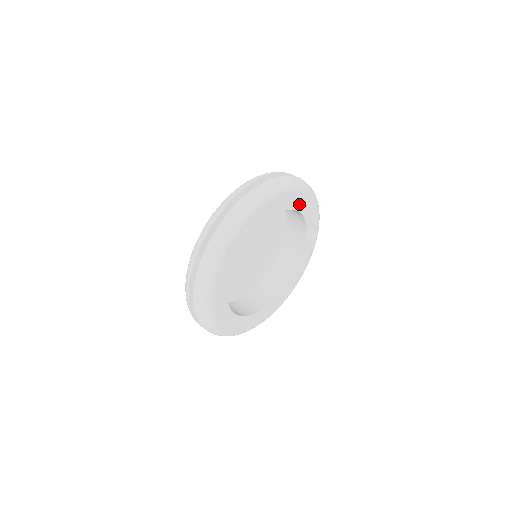
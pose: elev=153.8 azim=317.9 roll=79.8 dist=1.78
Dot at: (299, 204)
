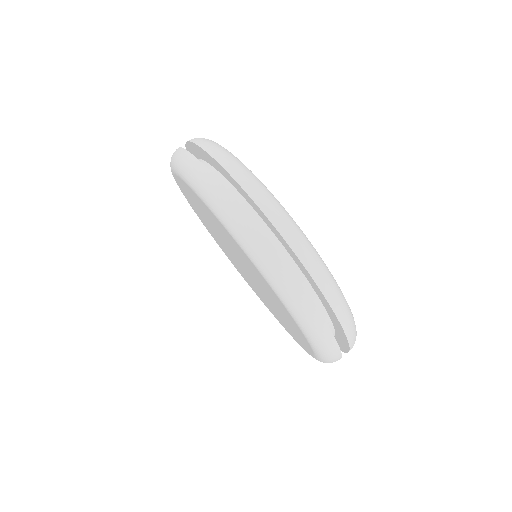
Dot at: occluded
